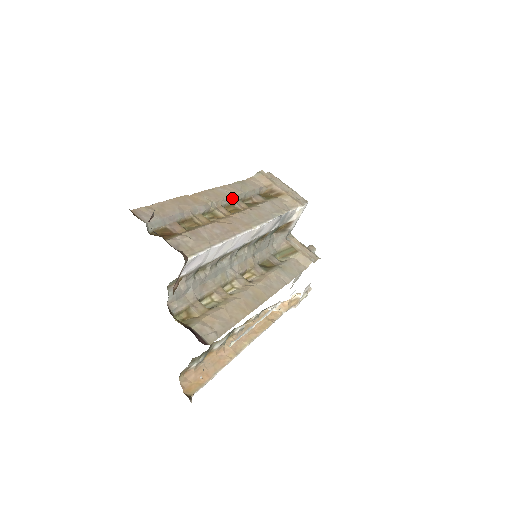
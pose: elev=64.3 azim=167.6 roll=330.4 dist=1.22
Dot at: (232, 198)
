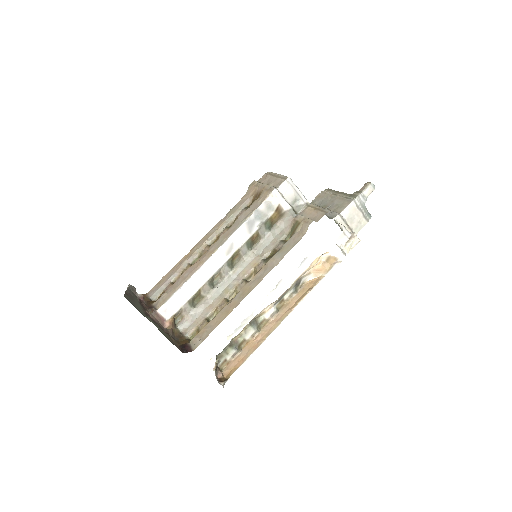
Dot at: (217, 232)
